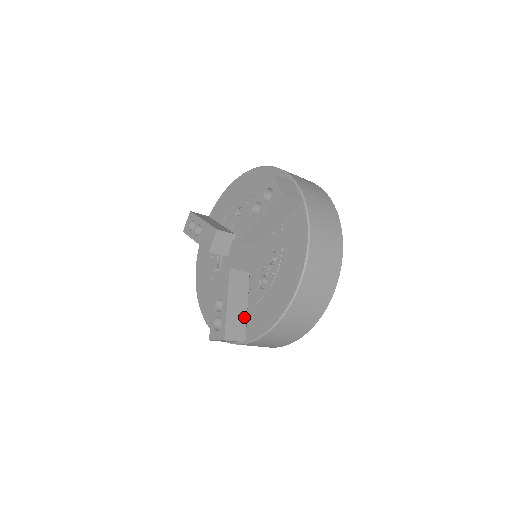
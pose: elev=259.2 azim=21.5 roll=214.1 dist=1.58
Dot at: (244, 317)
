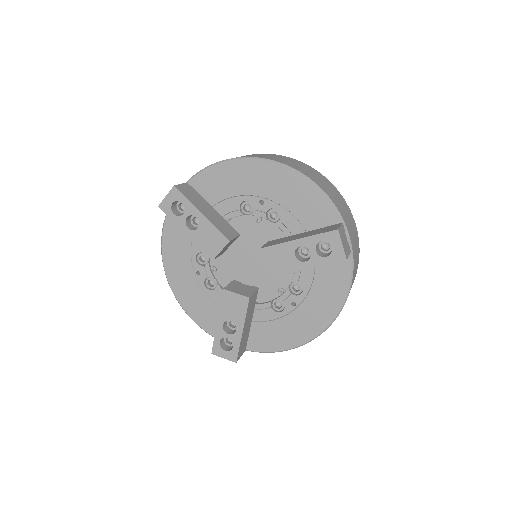
Dot at: (249, 331)
